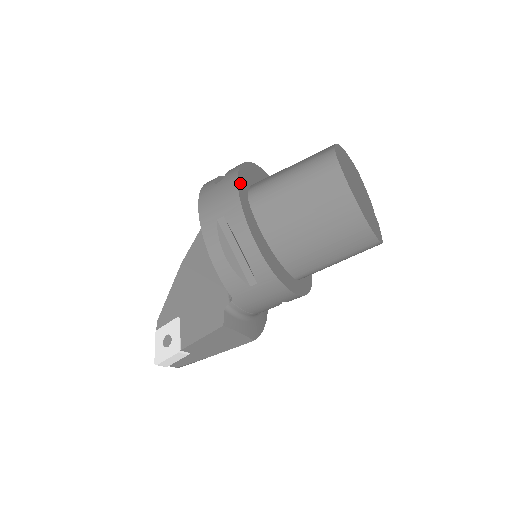
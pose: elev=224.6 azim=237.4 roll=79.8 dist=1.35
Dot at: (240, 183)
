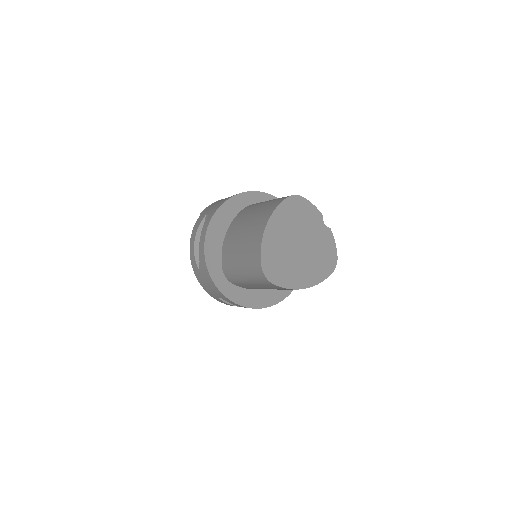
Dot at: (215, 278)
